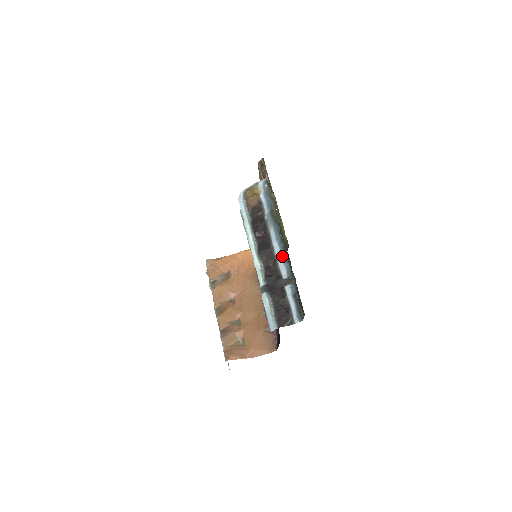
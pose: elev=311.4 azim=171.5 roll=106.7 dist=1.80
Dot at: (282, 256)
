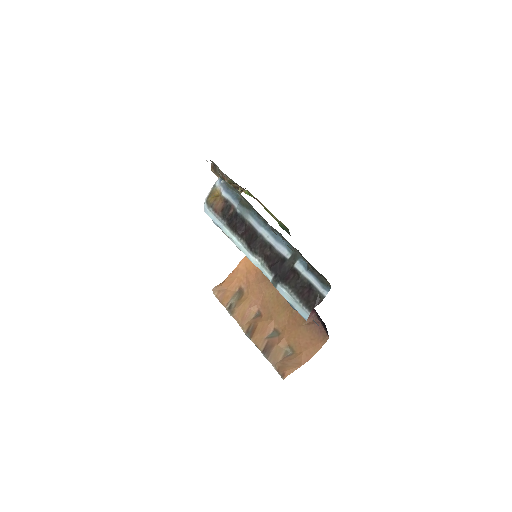
Dot at: (274, 237)
